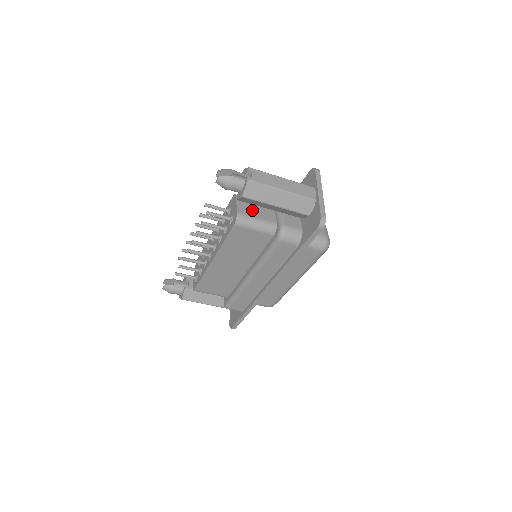
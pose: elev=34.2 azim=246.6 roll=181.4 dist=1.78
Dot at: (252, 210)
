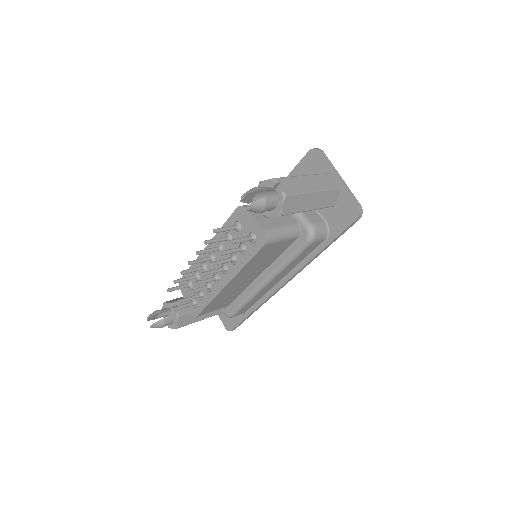
Dot at: (270, 219)
